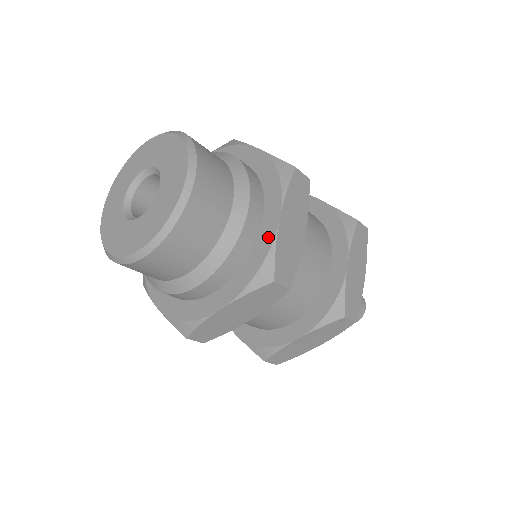
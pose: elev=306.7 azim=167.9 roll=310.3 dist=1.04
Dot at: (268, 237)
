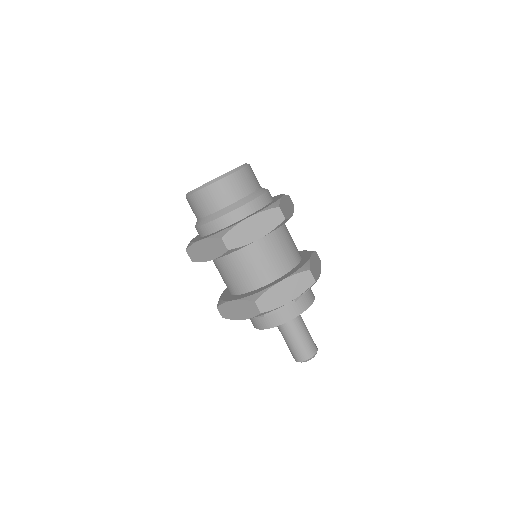
Dot at: (238, 222)
